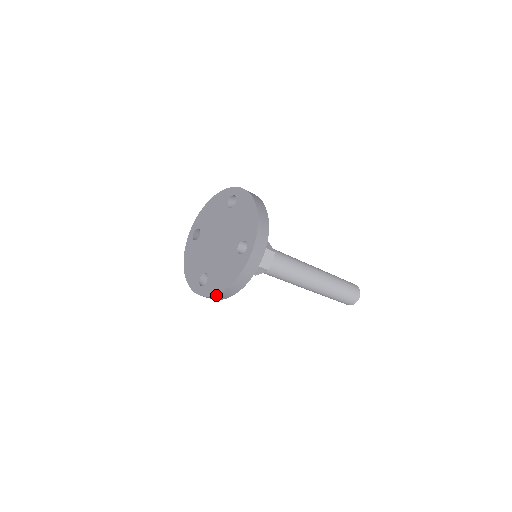
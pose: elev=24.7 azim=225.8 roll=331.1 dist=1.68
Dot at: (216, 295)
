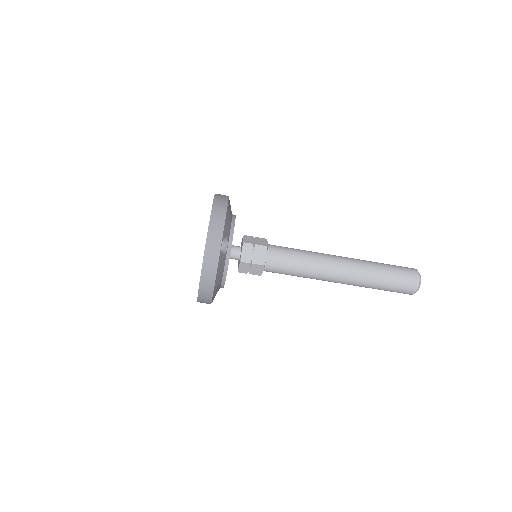
Dot at: (199, 296)
